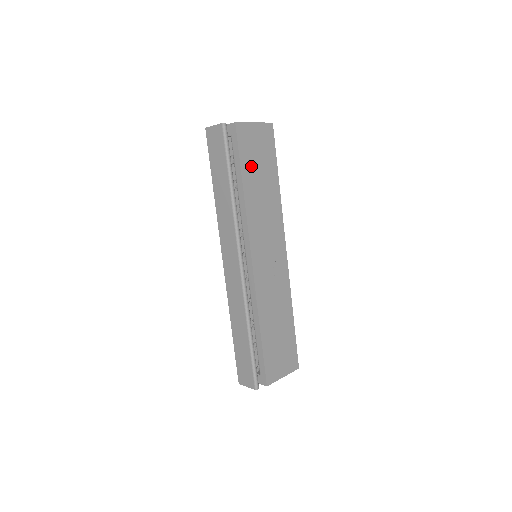
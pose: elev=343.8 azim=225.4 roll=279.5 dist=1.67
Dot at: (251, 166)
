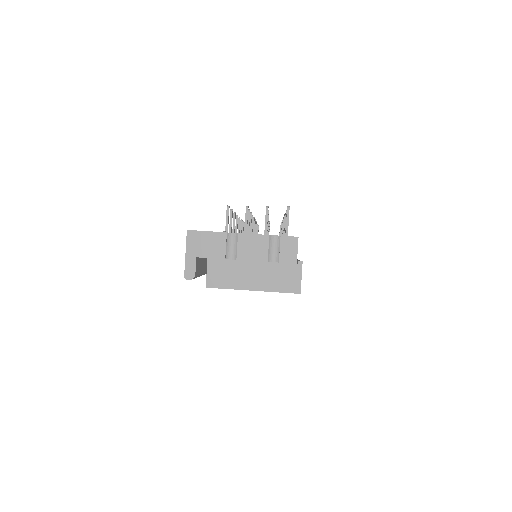
Dot at: occluded
